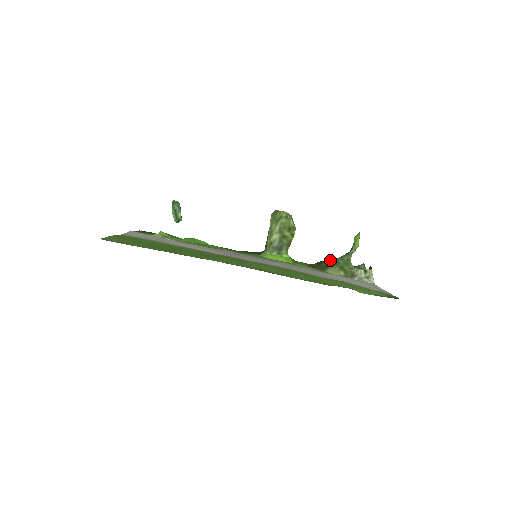
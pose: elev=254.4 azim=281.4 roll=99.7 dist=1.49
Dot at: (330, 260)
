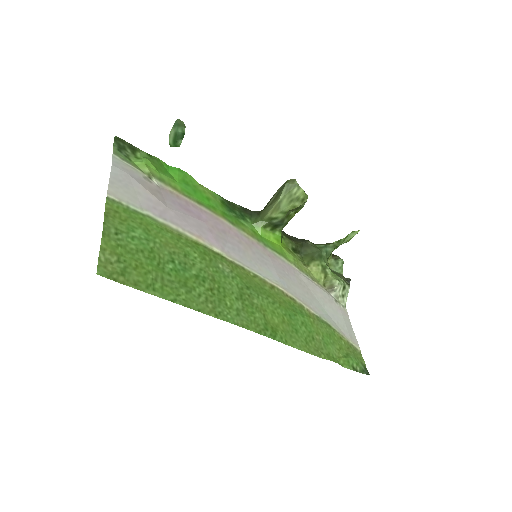
Dot at: (316, 248)
